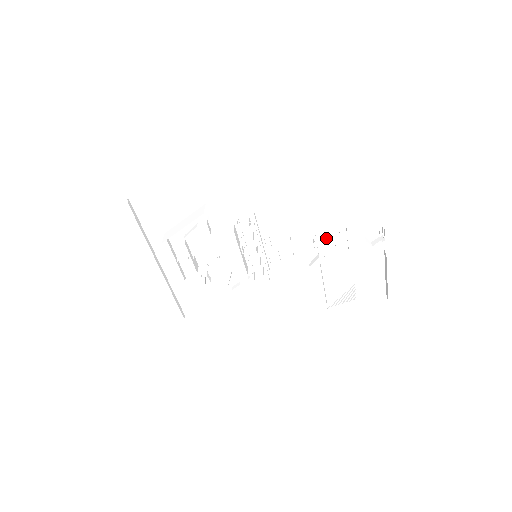
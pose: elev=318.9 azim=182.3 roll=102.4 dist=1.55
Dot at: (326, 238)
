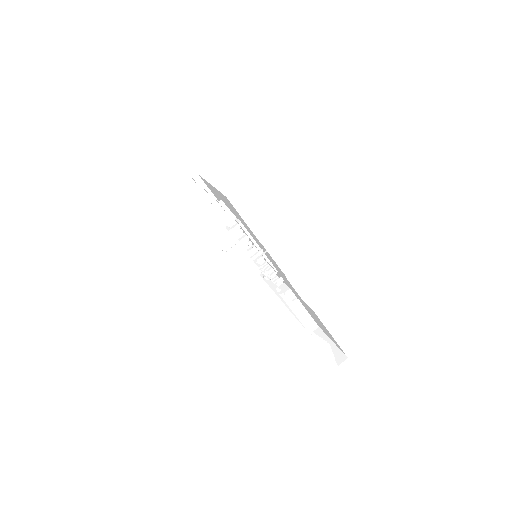
Dot at: occluded
